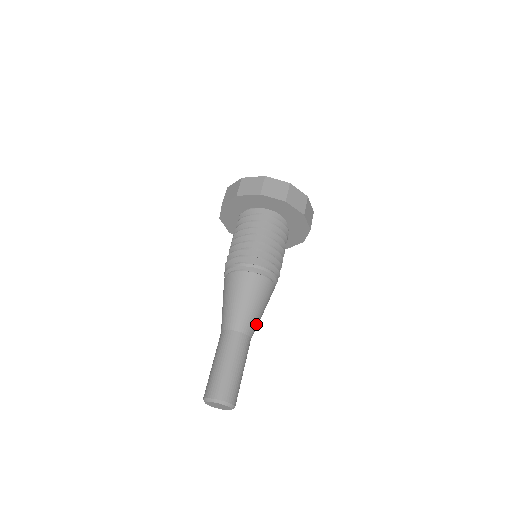
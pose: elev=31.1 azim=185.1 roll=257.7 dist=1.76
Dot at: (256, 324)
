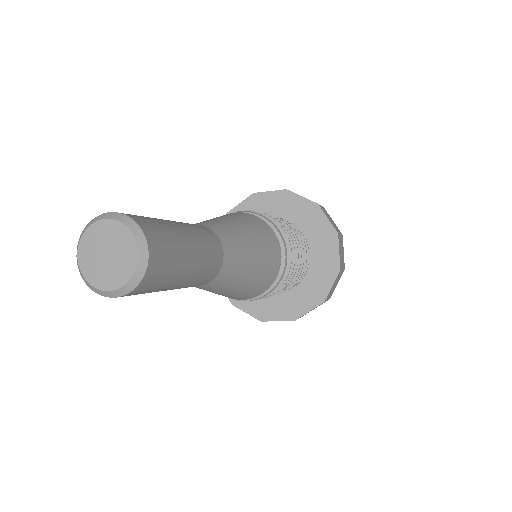
Dot at: (239, 257)
